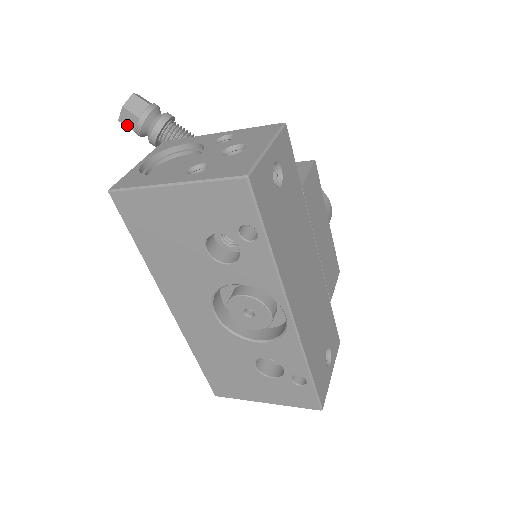
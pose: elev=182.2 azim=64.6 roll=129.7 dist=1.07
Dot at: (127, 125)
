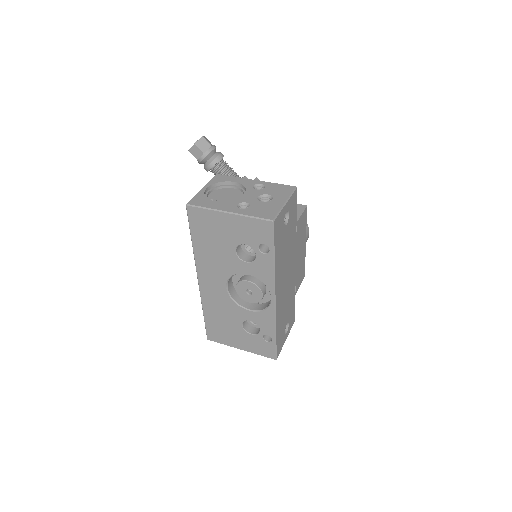
Dot at: (193, 155)
